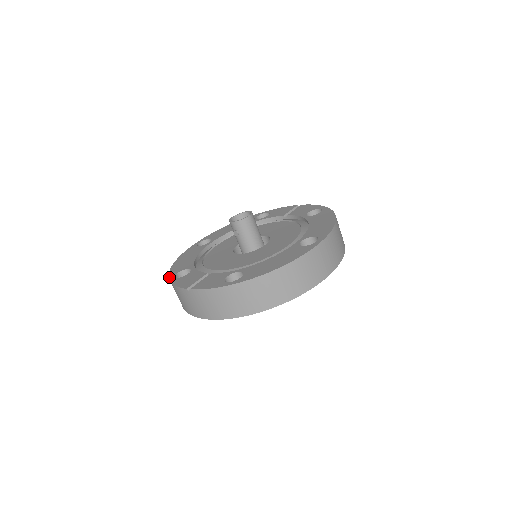
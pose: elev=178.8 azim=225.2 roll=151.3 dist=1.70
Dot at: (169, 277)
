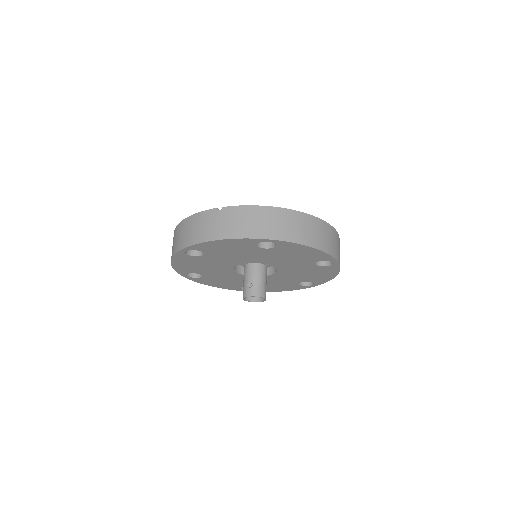
Dot at: (182, 220)
